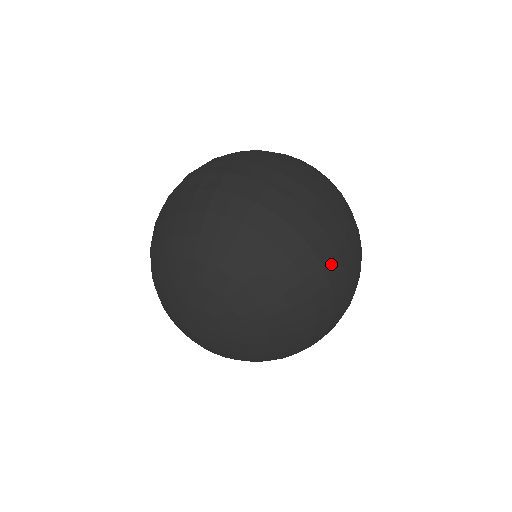
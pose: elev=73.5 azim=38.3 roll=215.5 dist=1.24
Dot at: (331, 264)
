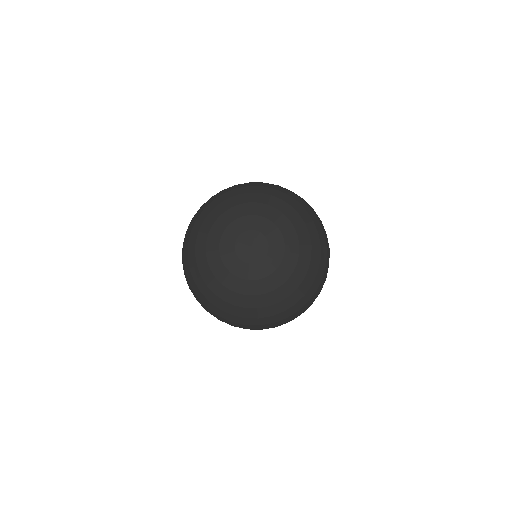
Dot at: (326, 238)
